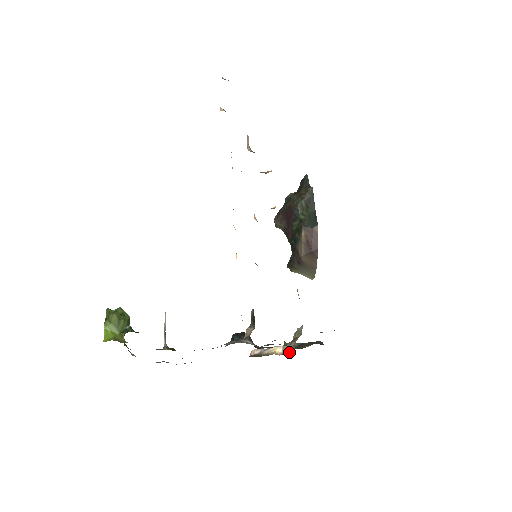
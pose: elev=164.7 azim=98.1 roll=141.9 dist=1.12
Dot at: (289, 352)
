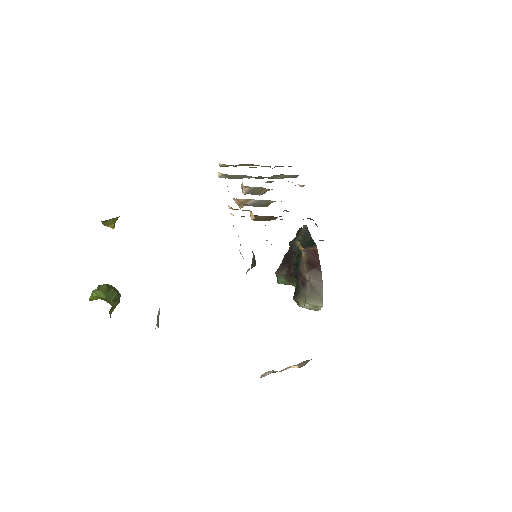
Dot at: (306, 363)
